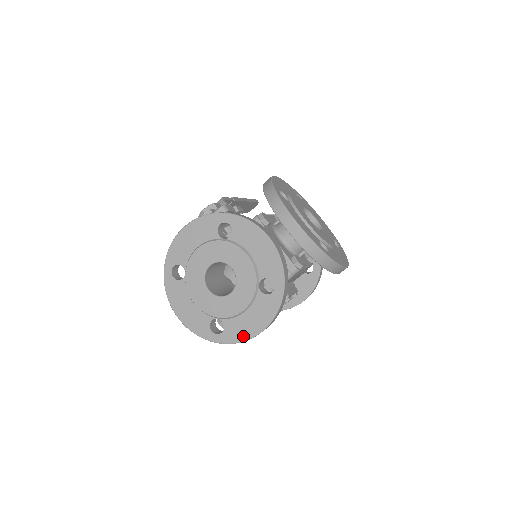
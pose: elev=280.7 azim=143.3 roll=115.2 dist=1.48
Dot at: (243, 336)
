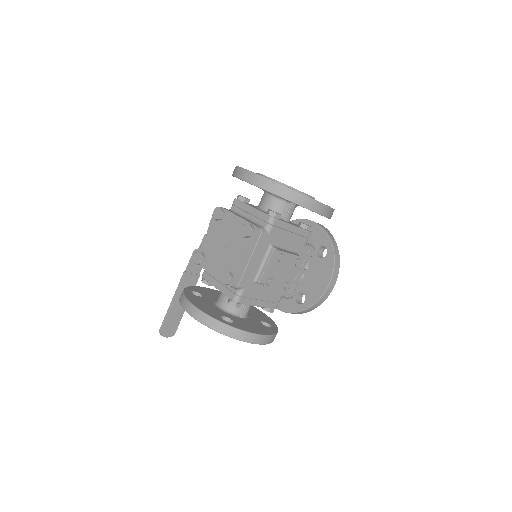
Dot at: (310, 197)
